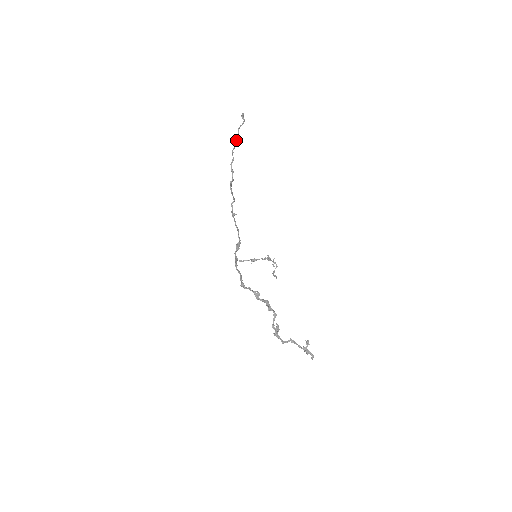
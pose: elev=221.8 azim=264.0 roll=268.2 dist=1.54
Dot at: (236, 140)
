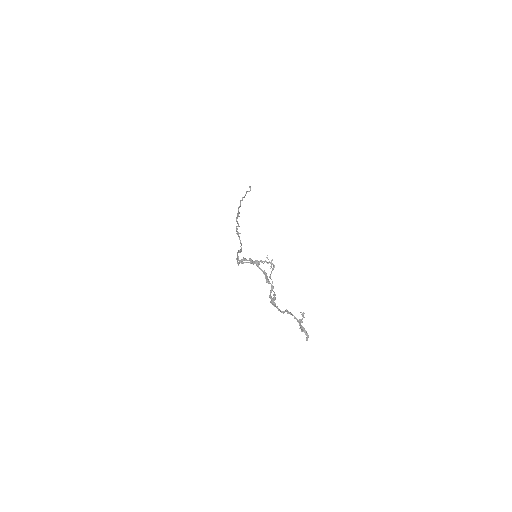
Dot at: occluded
